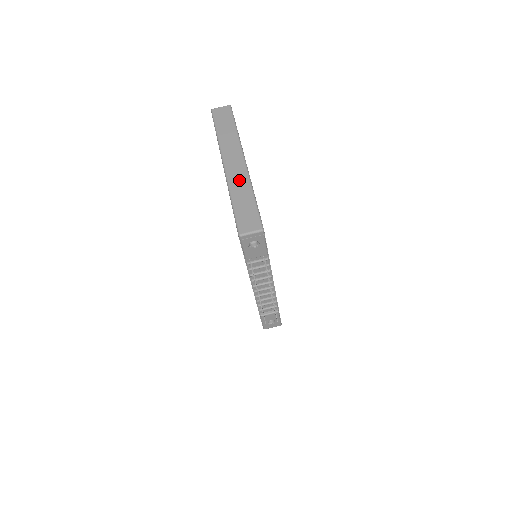
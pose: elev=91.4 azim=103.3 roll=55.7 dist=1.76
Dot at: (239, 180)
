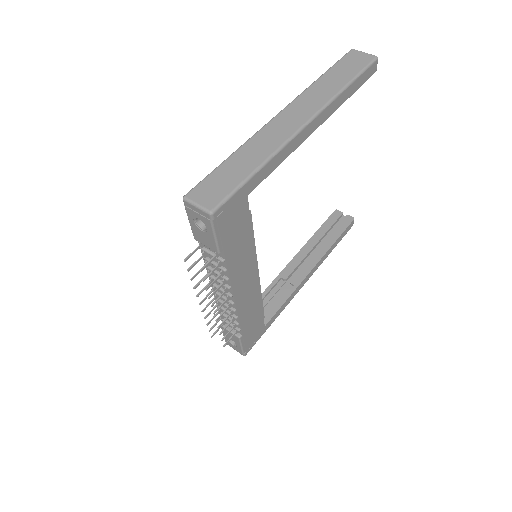
Dot at: (268, 140)
